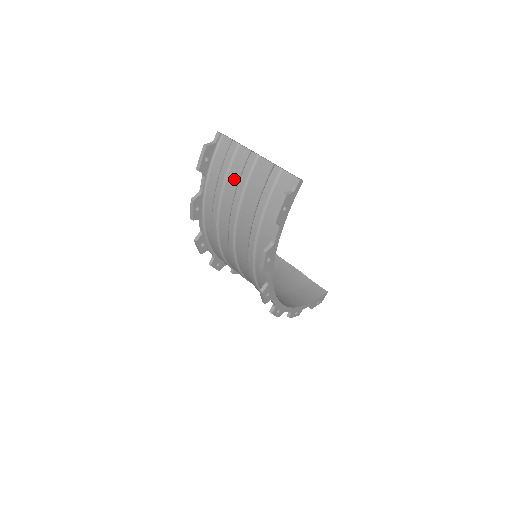
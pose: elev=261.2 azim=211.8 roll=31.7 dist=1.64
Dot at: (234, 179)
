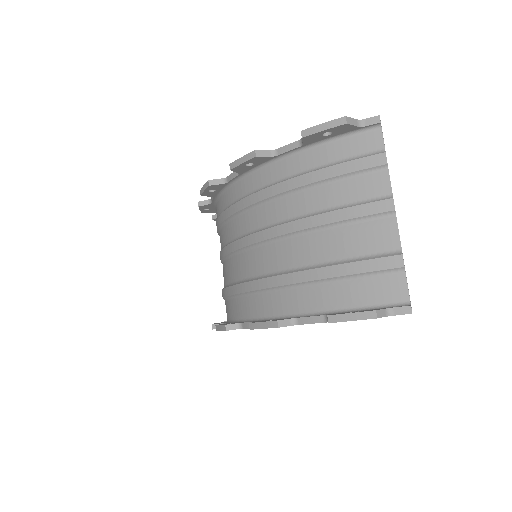
Dot at: (333, 197)
